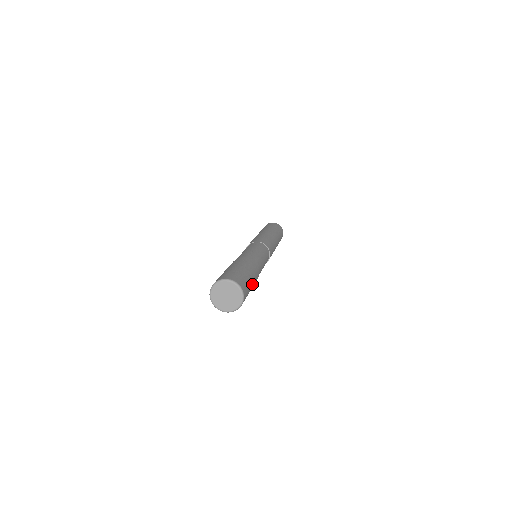
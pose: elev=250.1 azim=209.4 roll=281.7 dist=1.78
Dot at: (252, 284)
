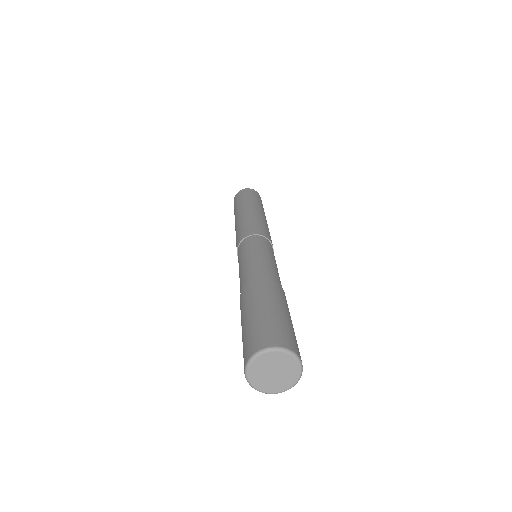
Dot at: occluded
